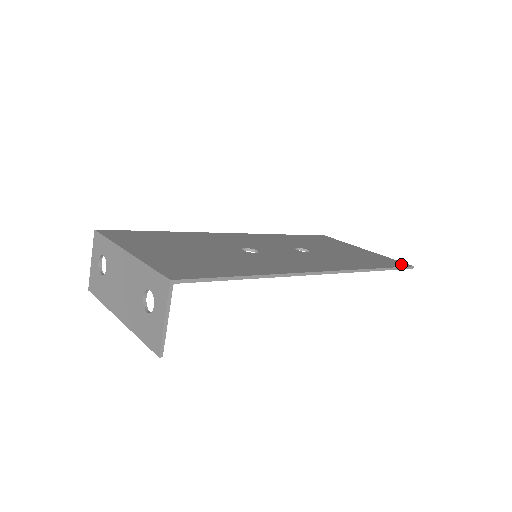
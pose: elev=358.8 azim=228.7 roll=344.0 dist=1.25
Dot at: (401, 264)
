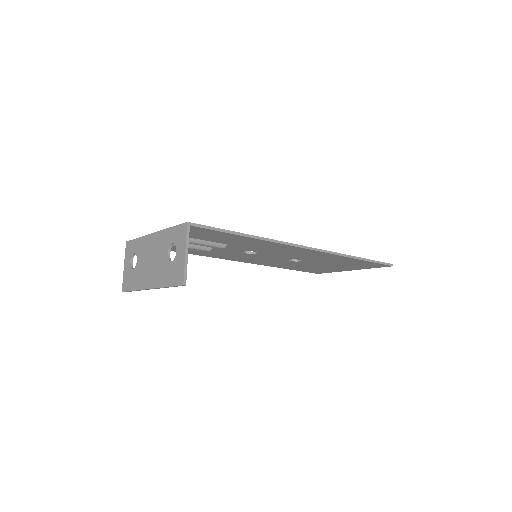
Dot at: occluded
